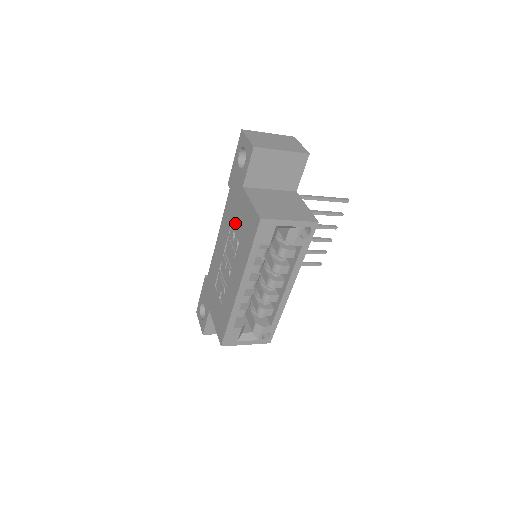
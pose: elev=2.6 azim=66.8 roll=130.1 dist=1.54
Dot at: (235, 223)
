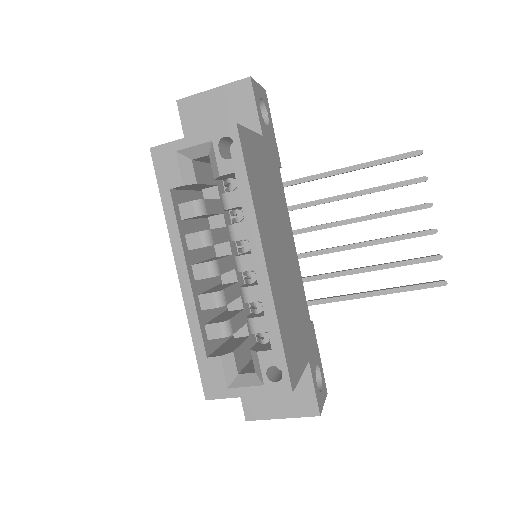
Dot at: occluded
